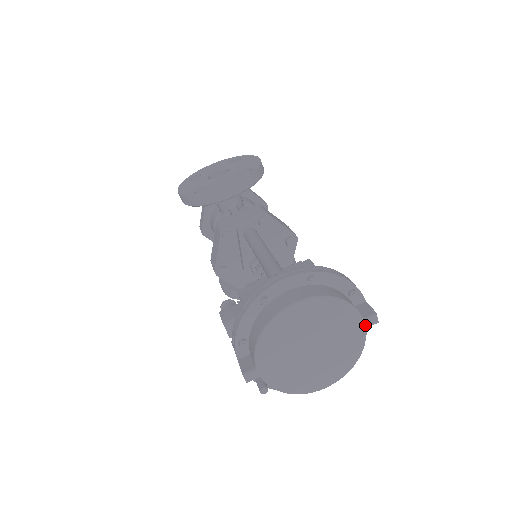
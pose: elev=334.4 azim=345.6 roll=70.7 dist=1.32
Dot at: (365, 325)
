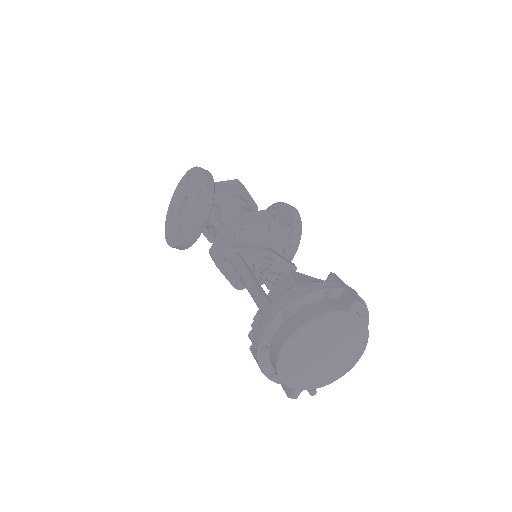
Dot at: (352, 313)
